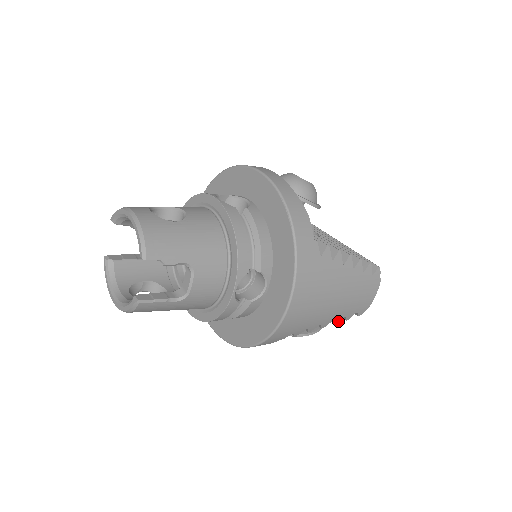
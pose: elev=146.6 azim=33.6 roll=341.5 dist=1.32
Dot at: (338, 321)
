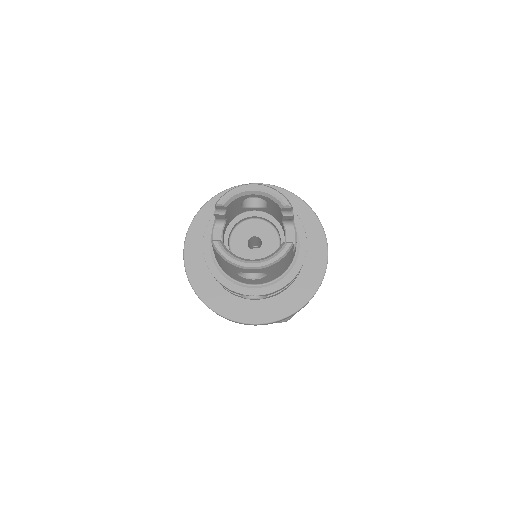
Dot at: occluded
